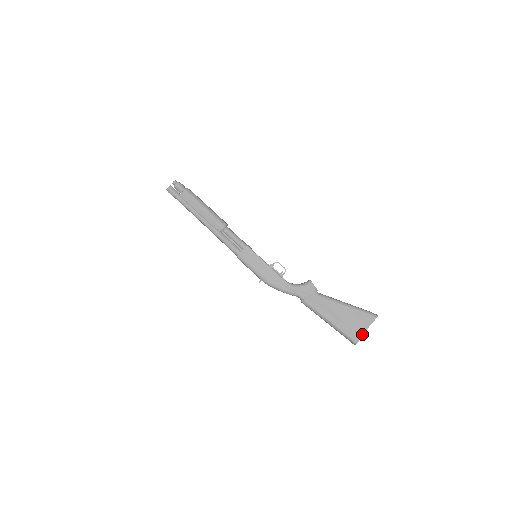
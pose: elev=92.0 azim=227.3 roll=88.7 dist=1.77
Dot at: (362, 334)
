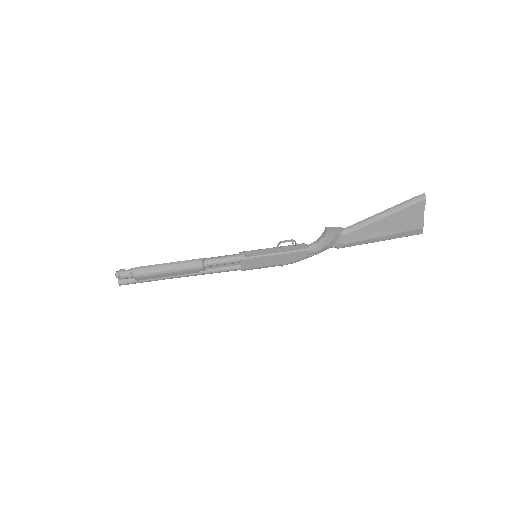
Dot at: (422, 225)
